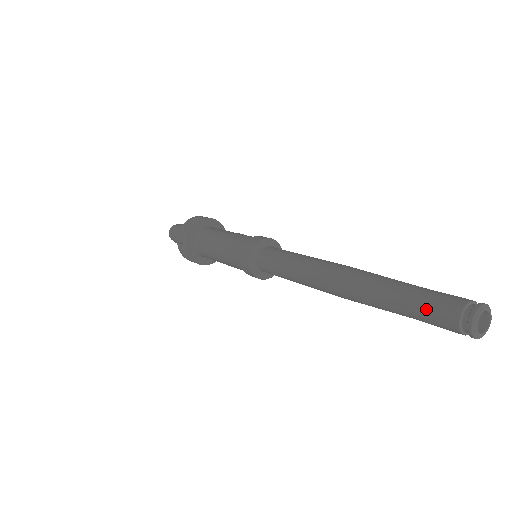
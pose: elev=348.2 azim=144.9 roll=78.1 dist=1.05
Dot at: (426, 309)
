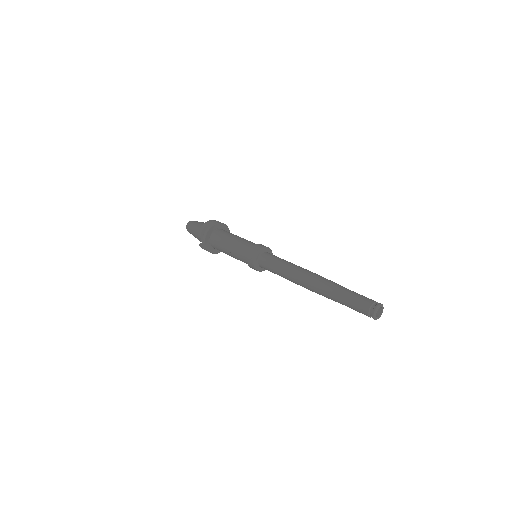
Dot at: (354, 307)
